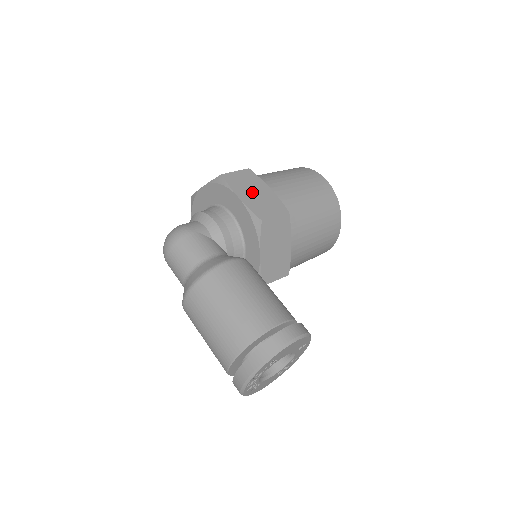
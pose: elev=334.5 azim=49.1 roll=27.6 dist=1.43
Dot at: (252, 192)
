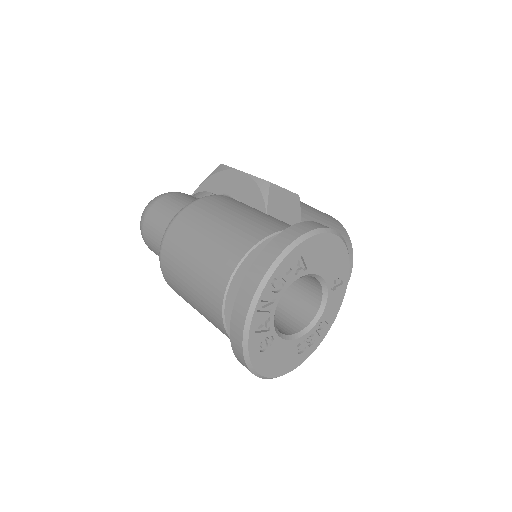
Dot at: occluded
